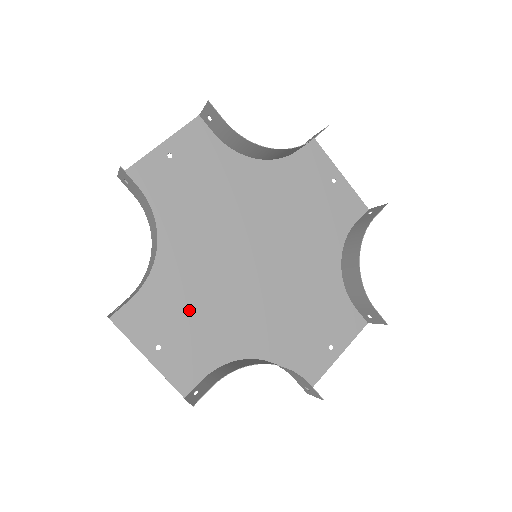
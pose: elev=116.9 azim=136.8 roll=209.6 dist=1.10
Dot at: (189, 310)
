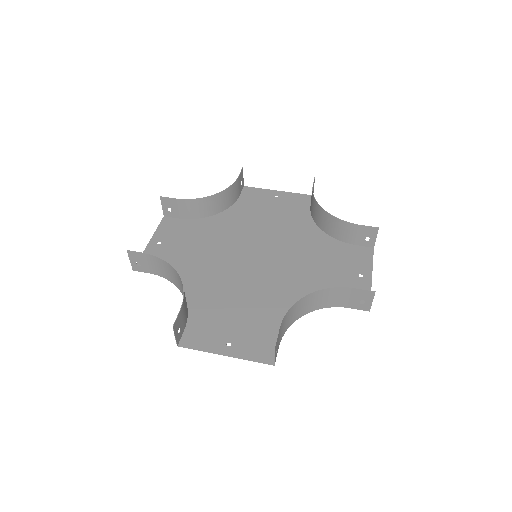
Dot at: (193, 245)
